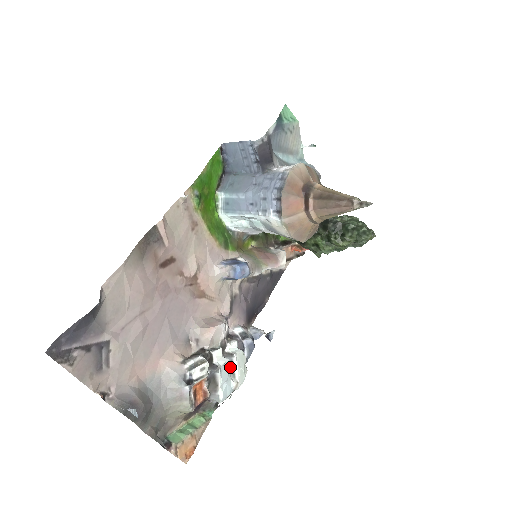
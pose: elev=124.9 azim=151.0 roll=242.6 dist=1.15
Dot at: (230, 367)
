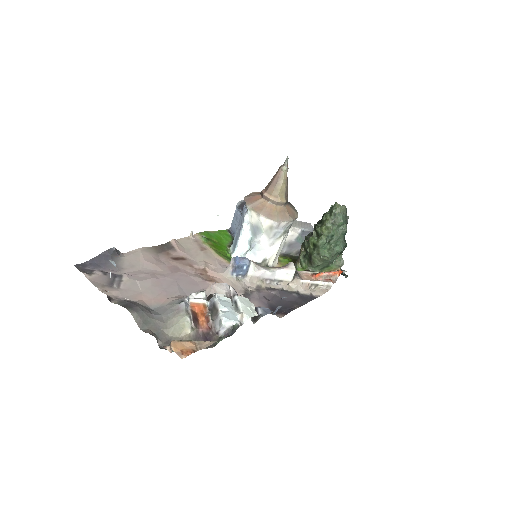
Dot at: (235, 306)
